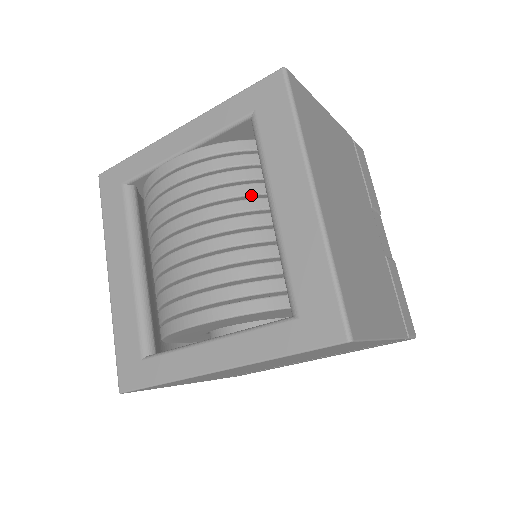
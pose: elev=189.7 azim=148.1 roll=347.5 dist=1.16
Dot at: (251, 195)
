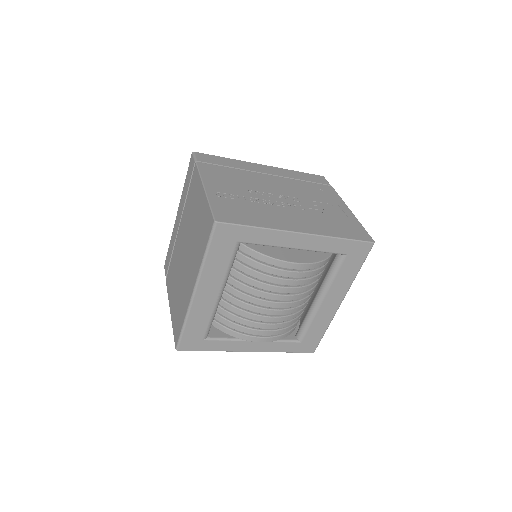
Dot at: (313, 287)
